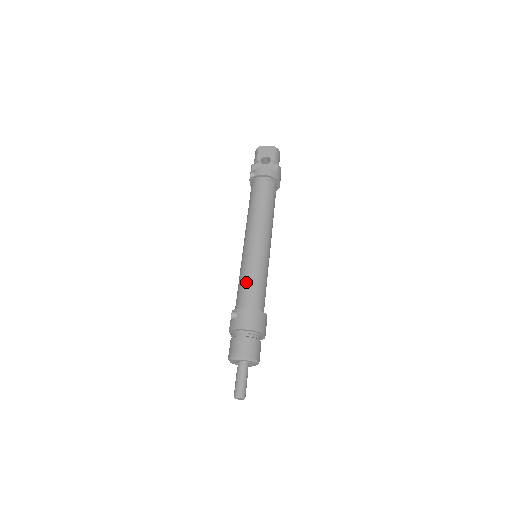
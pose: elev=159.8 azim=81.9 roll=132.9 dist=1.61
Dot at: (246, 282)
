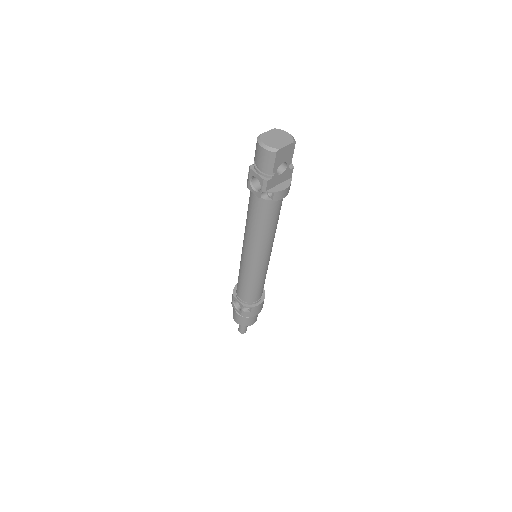
Dot at: (257, 289)
